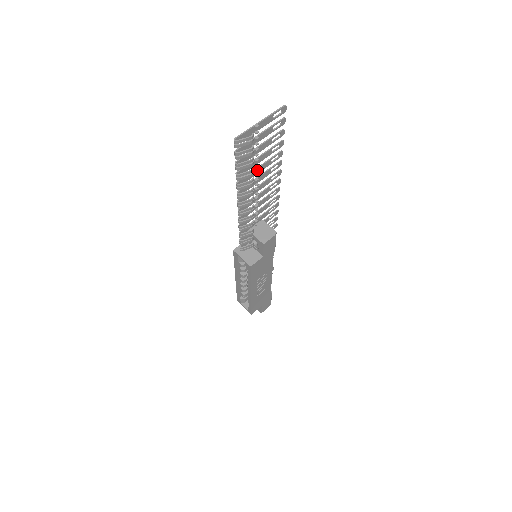
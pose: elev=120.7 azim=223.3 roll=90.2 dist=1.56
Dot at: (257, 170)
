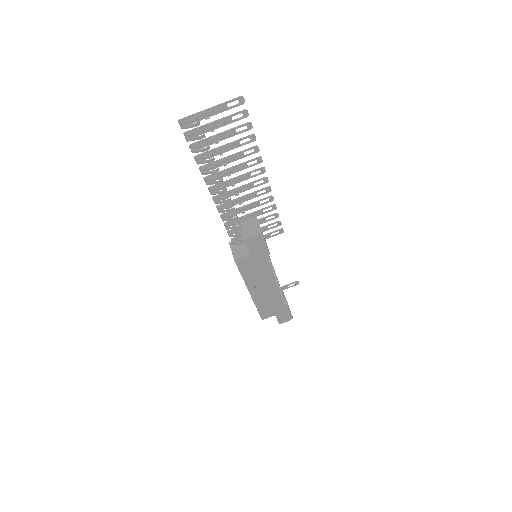
Dot at: (223, 159)
